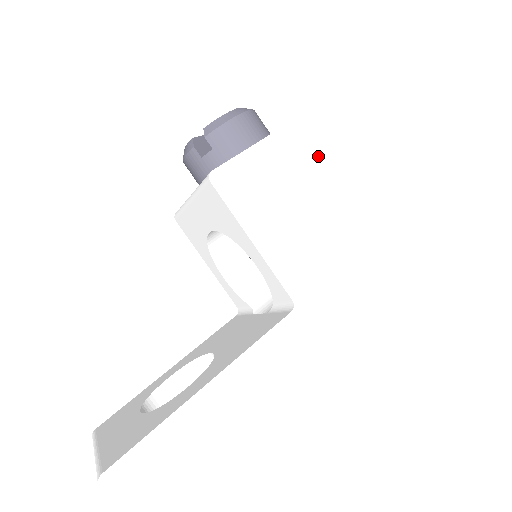
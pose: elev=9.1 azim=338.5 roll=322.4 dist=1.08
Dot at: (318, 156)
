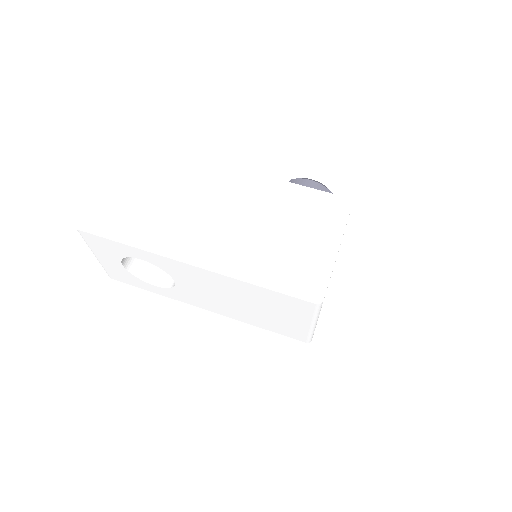
Dot at: (323, 216)
